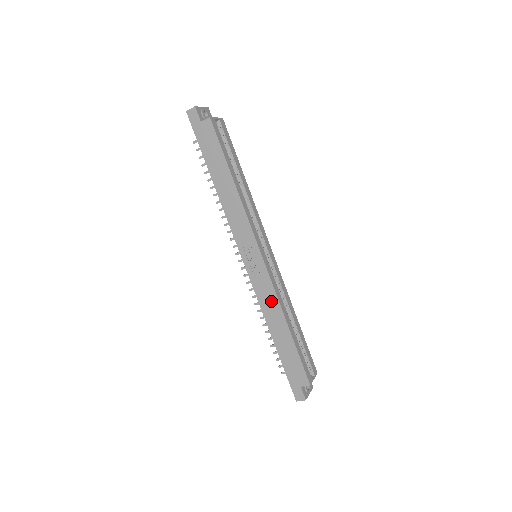
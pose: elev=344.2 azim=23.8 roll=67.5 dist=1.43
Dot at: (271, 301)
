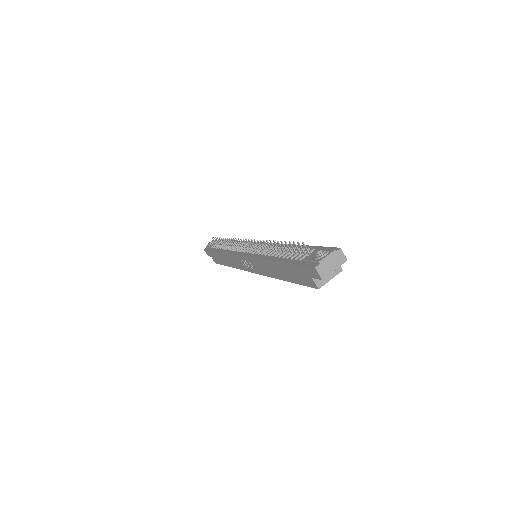
Dot at: (235, 263)
